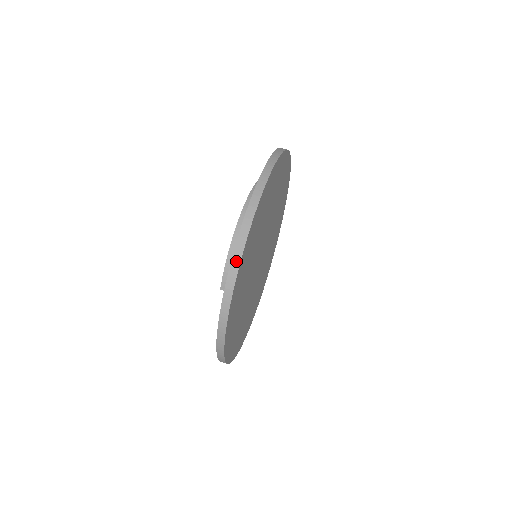
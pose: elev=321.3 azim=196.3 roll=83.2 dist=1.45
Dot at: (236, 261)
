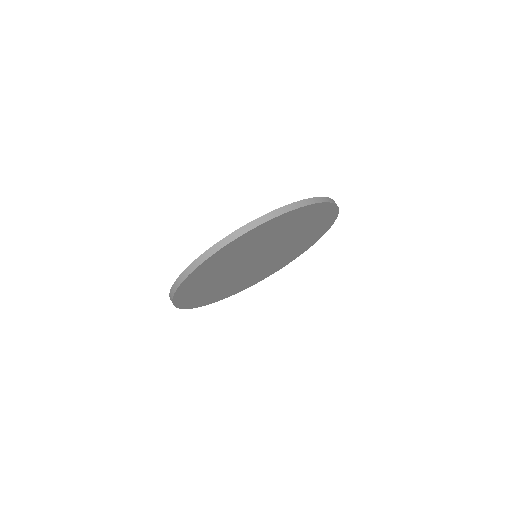
Dot at: (179, 282)
